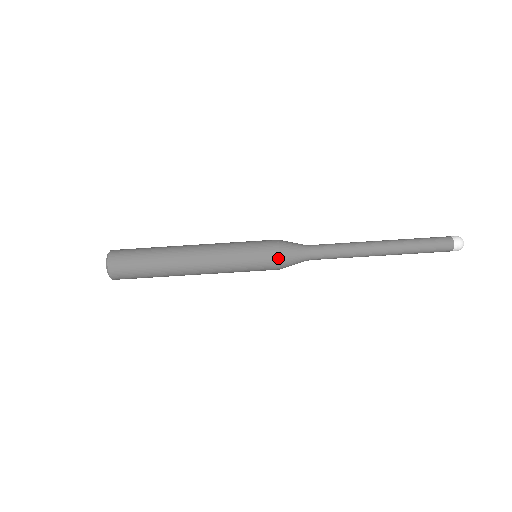
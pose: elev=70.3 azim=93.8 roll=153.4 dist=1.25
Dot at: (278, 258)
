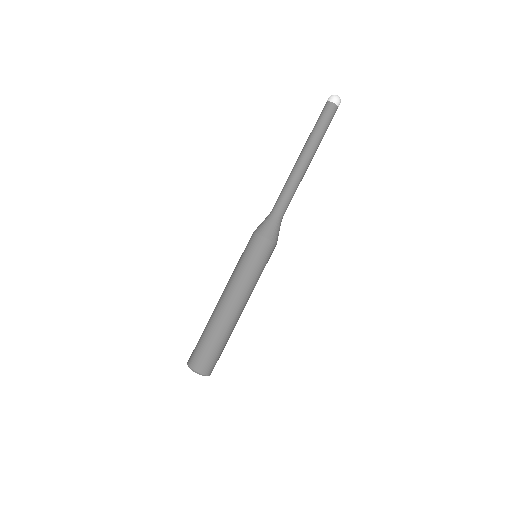
Dot at: (274, 244)
